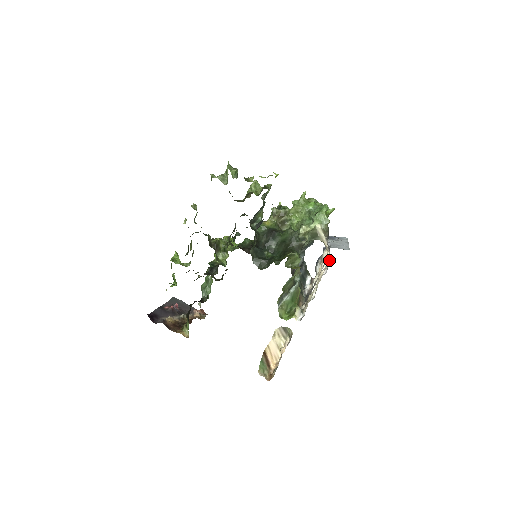
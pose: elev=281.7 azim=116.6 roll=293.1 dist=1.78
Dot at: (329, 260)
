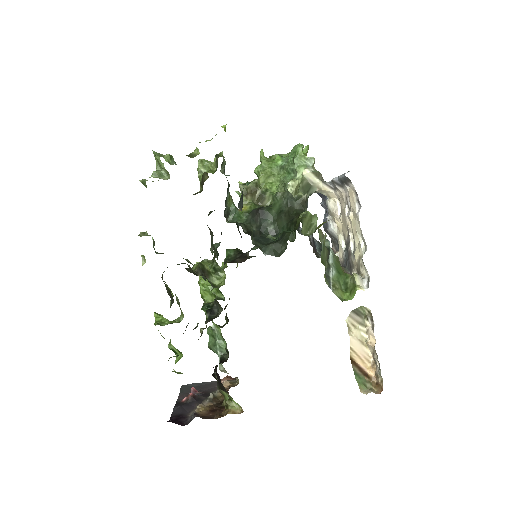
Dot at: (352, 192)
